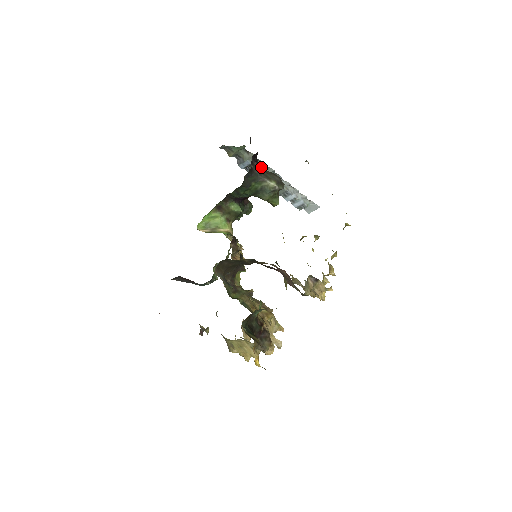
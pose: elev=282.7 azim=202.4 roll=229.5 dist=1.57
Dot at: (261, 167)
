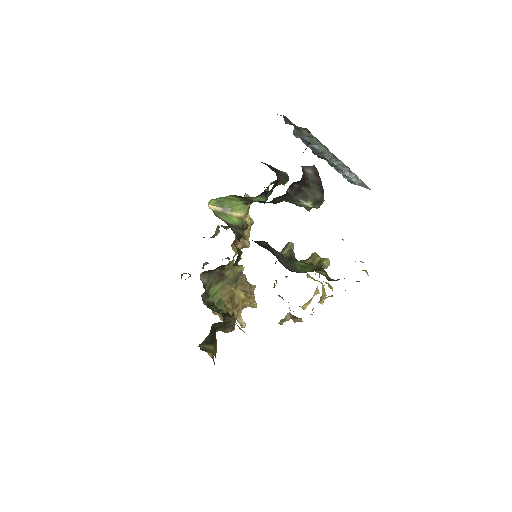
Dot at: (303, 183)
